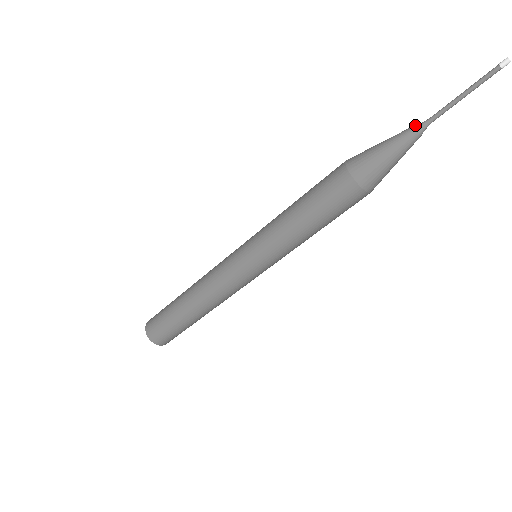
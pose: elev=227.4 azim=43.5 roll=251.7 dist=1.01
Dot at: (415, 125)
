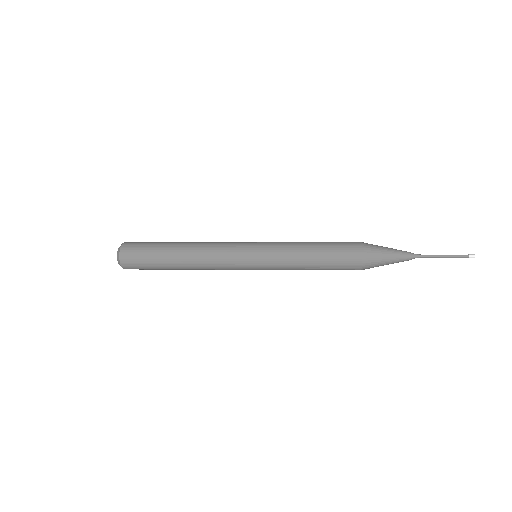
Dot at: (412, 255)
